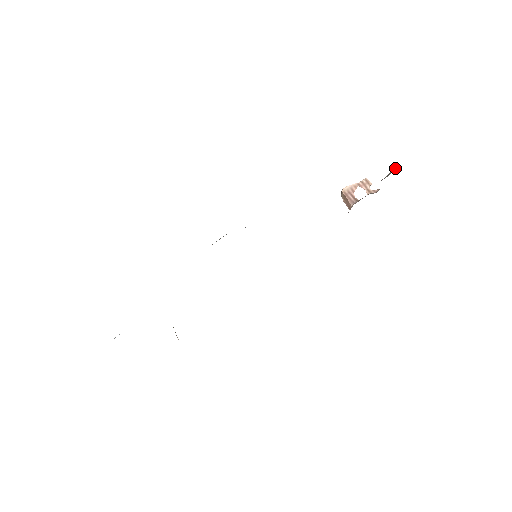
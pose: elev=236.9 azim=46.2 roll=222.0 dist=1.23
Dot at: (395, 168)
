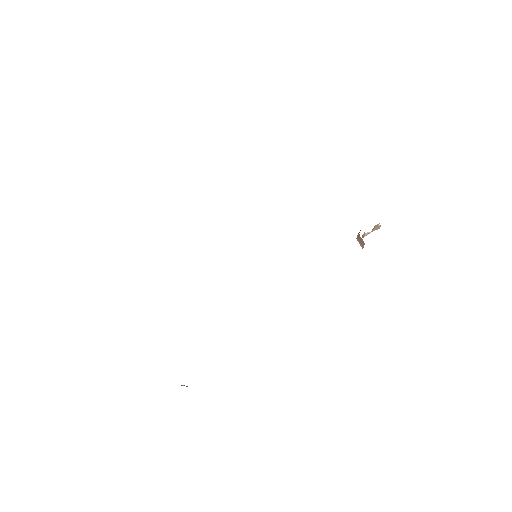
Dot at: occluded
